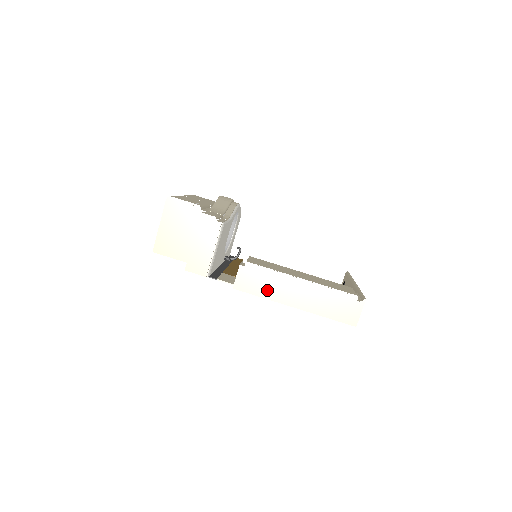
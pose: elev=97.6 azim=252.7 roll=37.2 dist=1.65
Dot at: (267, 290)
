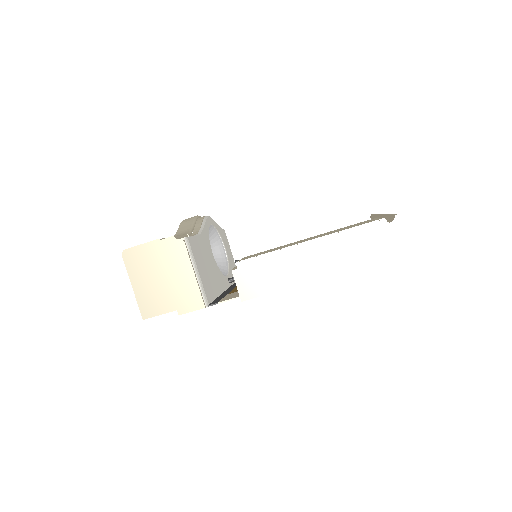
Dot at: (279, 279)
